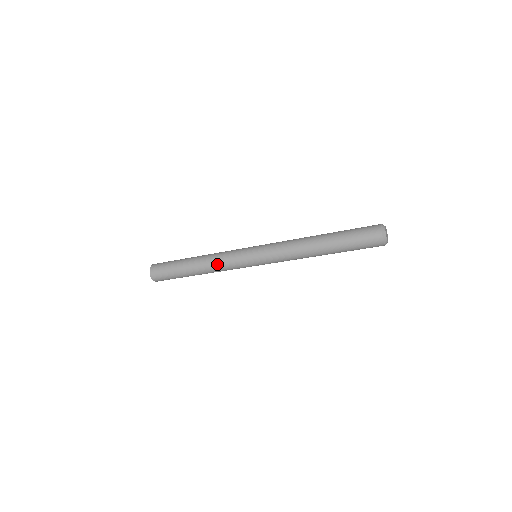
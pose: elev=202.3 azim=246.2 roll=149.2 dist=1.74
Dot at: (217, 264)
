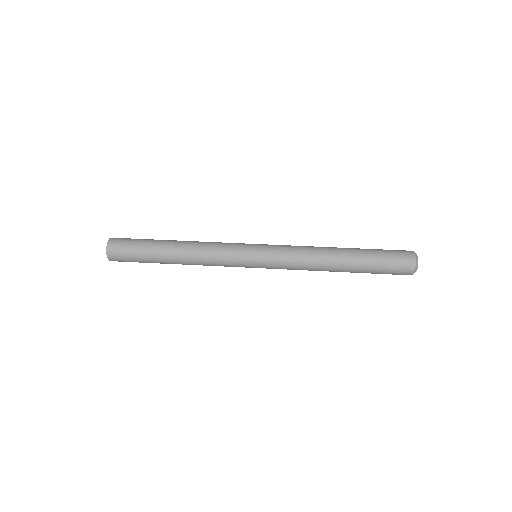
Dot at: (207, 265)
